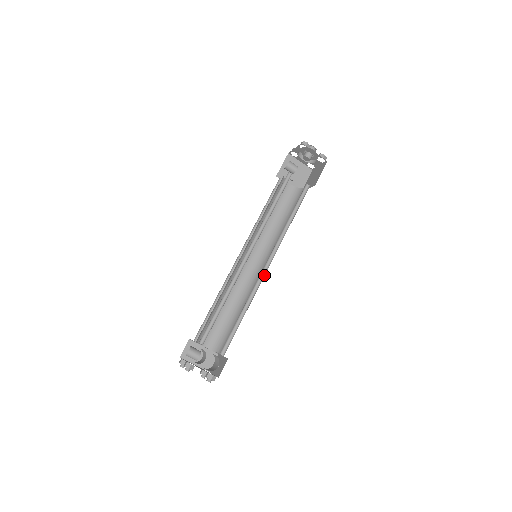
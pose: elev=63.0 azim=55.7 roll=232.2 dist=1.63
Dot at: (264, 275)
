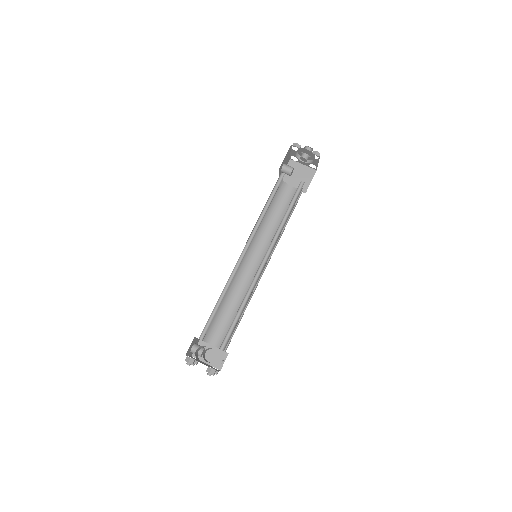
Dot at: occluded
